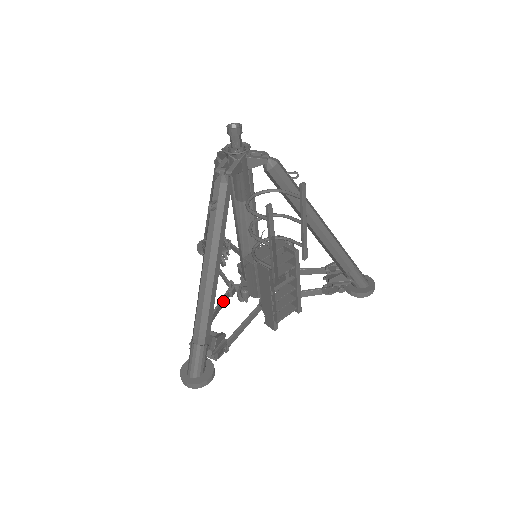
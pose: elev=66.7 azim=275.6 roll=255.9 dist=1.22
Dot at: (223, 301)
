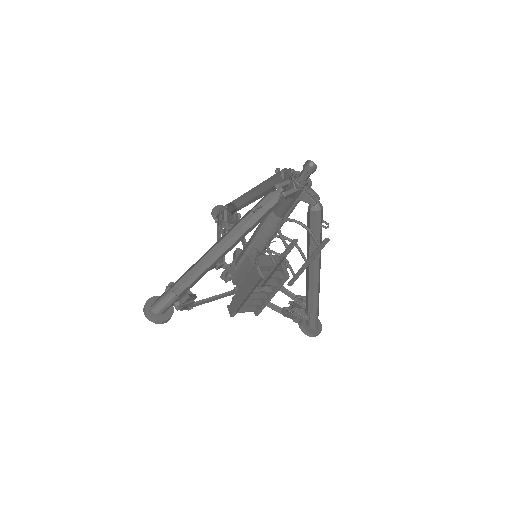
Dot at: occluded
